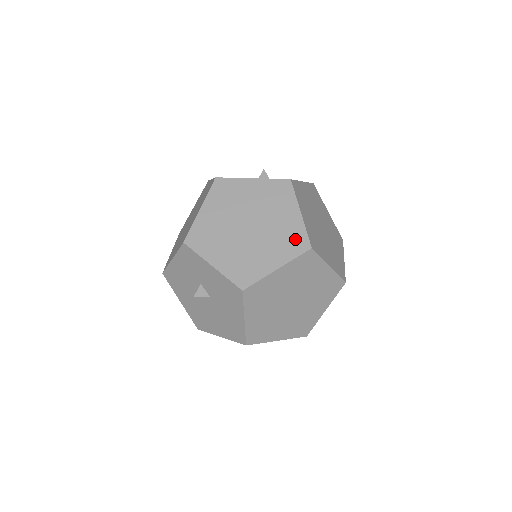
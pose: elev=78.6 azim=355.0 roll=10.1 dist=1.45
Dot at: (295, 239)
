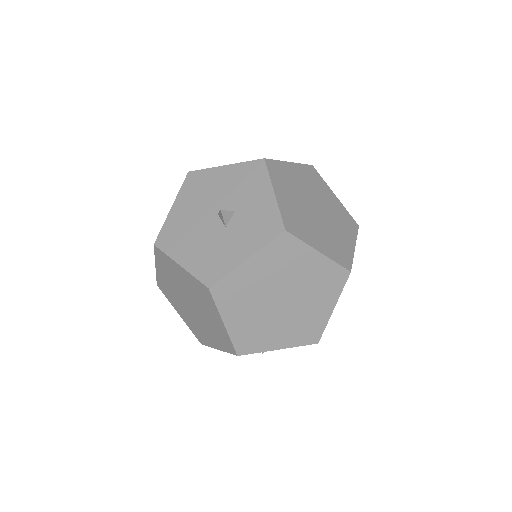
Dot at: (331, 277)
